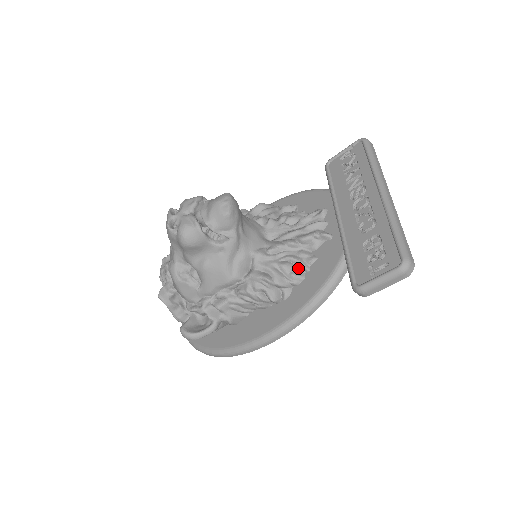
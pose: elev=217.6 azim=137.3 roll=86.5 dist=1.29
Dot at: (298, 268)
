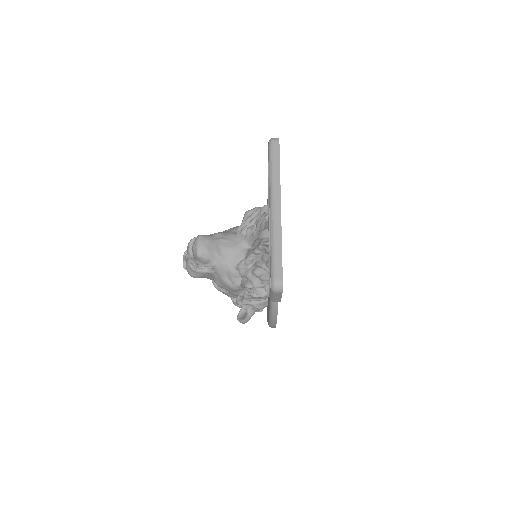
Dot at: (264, 271)
